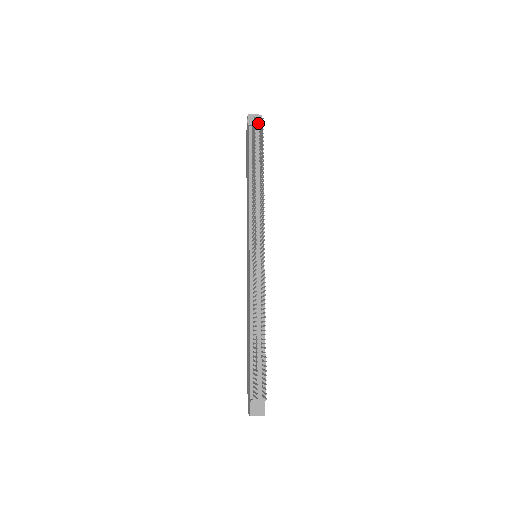
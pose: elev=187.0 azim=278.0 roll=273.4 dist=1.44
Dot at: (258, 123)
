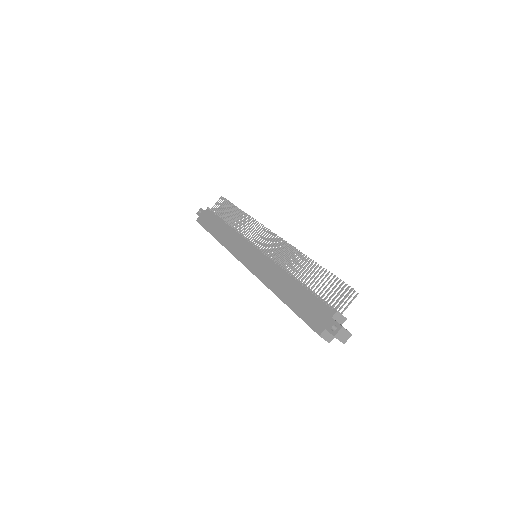
Dot at: occluded
